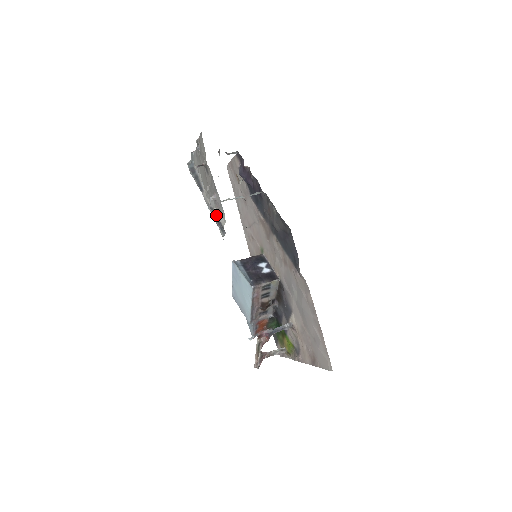
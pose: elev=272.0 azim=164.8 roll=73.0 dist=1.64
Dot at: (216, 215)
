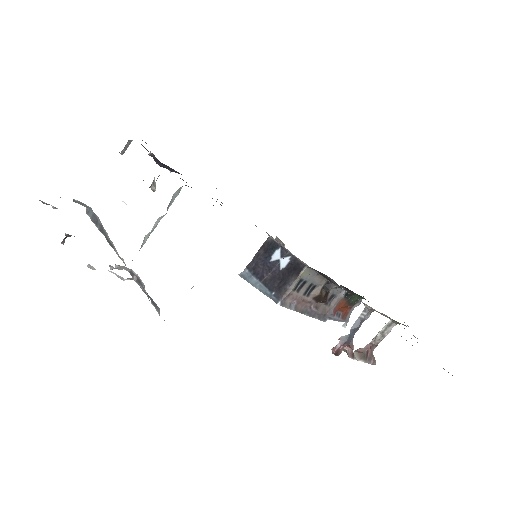
Dot at: (139, 282)
